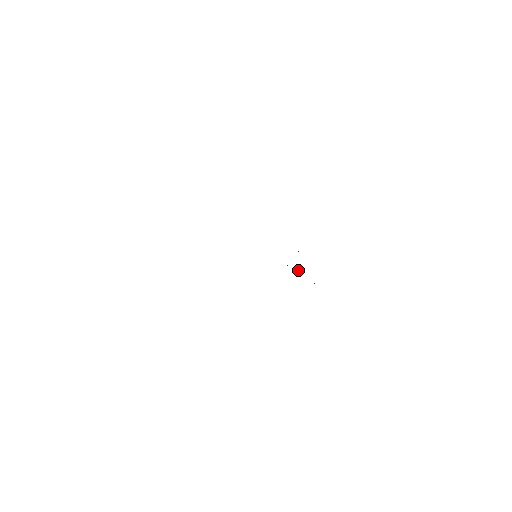
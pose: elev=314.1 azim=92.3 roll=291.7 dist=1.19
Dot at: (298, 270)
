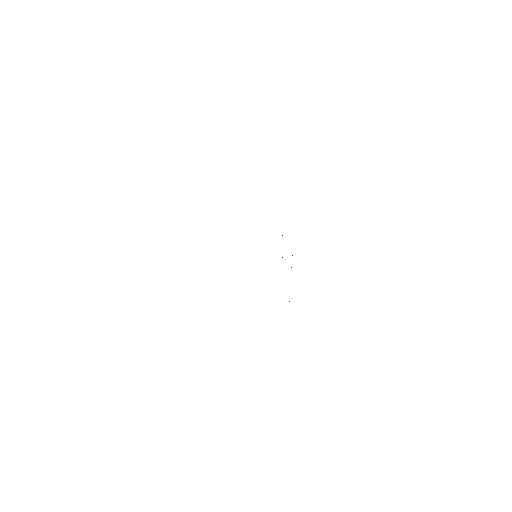
Dot at: (291, 267)
